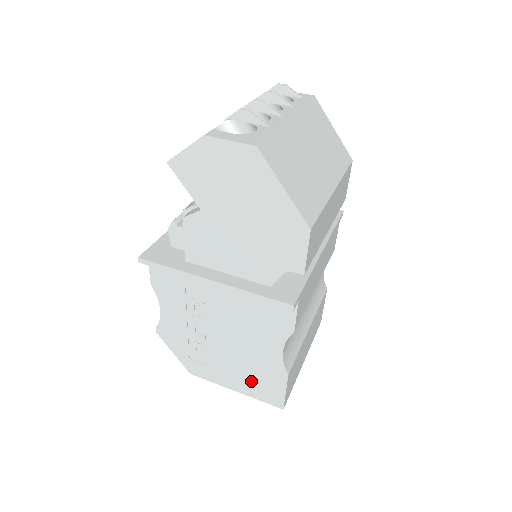
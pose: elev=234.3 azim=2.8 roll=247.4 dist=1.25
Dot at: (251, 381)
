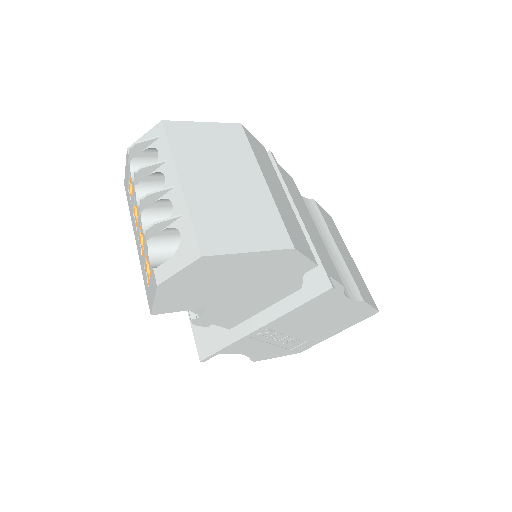
Dot at: (343, 322)
